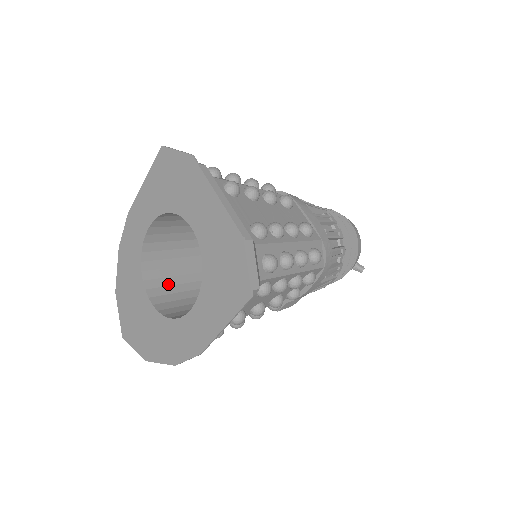
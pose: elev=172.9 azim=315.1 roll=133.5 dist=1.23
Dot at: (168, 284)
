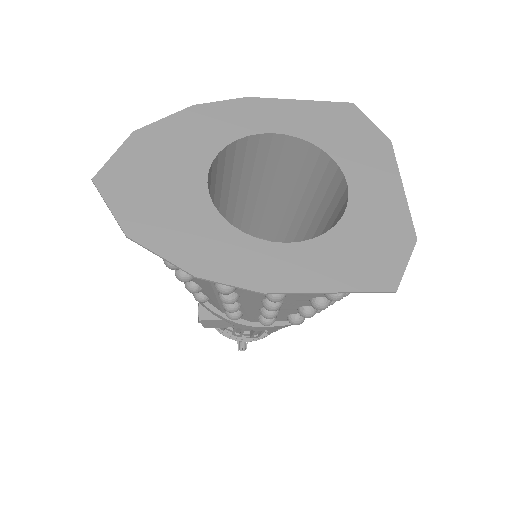
Dot at: occluded
